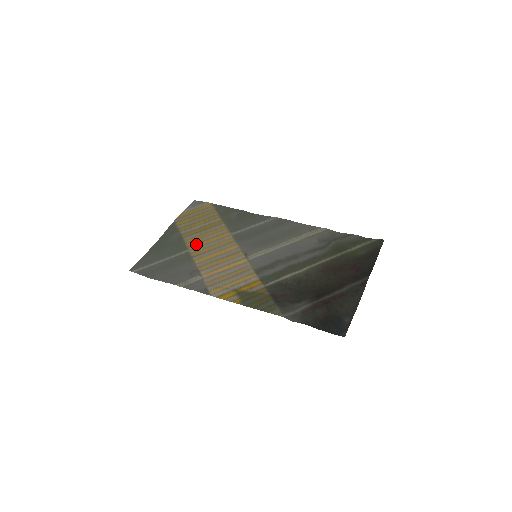
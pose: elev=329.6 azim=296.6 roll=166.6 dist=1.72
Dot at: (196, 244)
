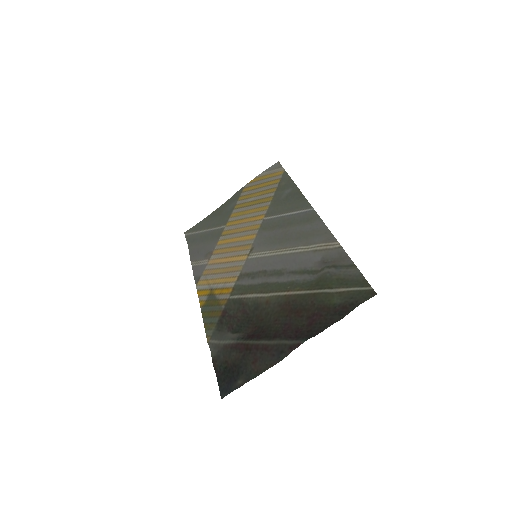
Dot at: (234, 221)
